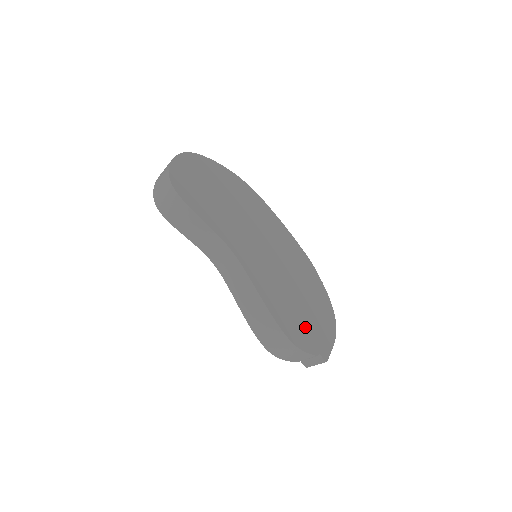
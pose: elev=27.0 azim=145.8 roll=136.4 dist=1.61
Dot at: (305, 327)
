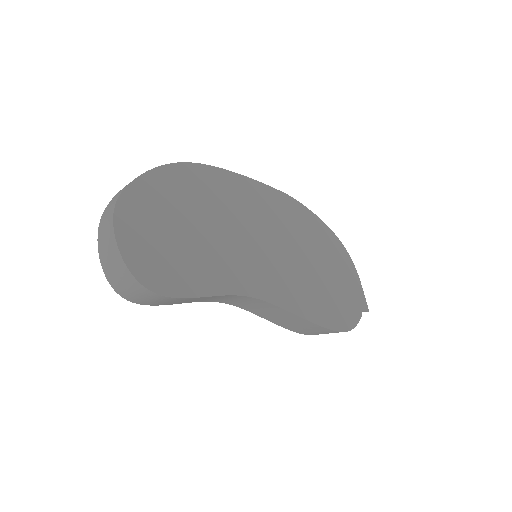
Dot at: (339, 296)
